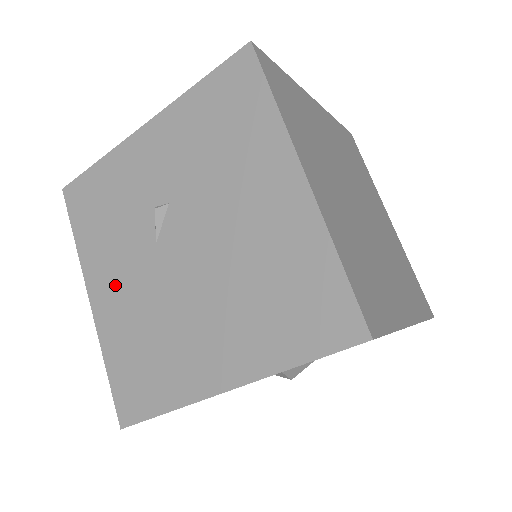
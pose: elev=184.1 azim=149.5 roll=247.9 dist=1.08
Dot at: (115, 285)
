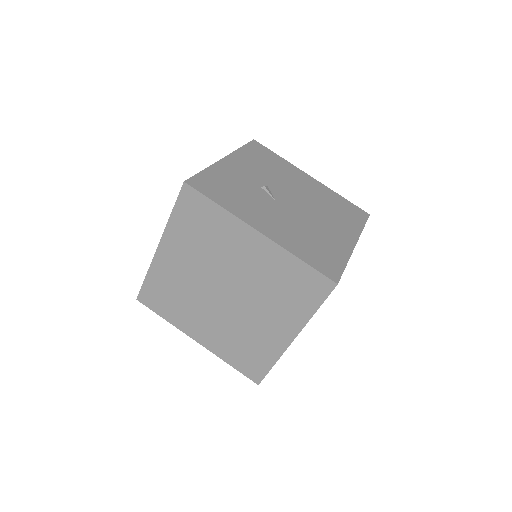
Dot at: (270, 221)
